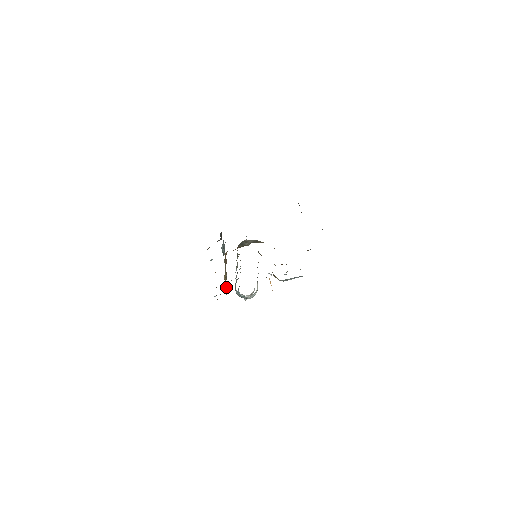
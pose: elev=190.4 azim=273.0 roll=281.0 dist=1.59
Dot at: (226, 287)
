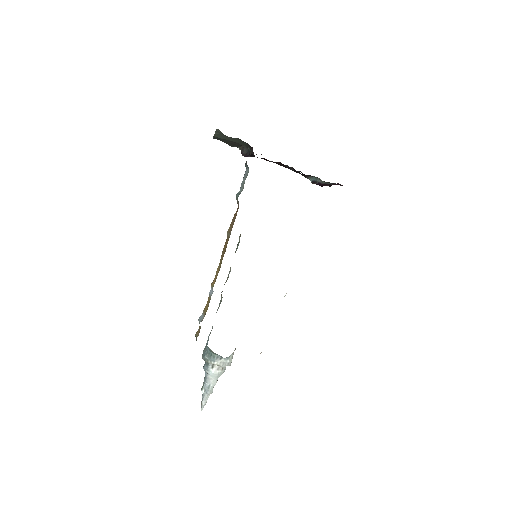
Dot at: (206, 308)
